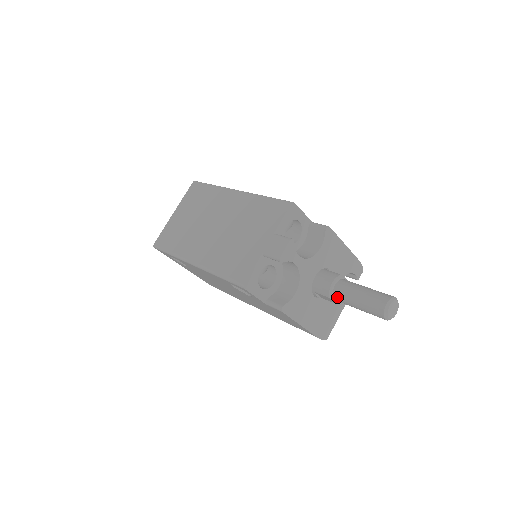
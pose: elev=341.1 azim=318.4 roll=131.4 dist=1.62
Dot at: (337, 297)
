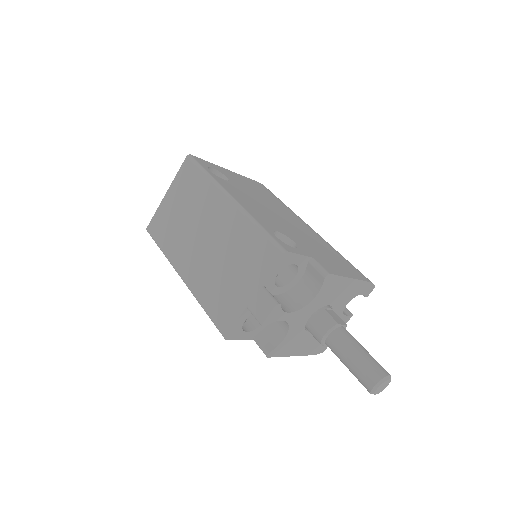
Dot at: occluded
